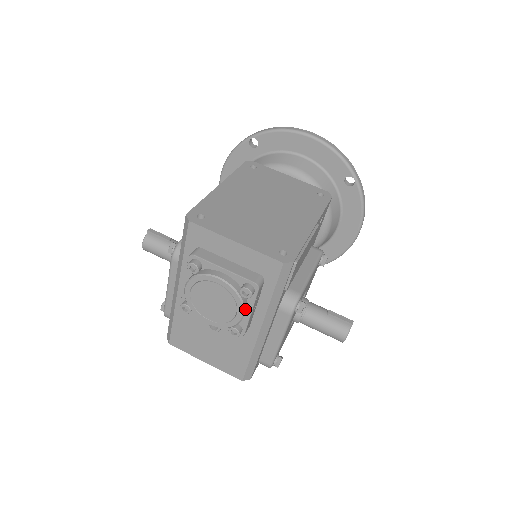
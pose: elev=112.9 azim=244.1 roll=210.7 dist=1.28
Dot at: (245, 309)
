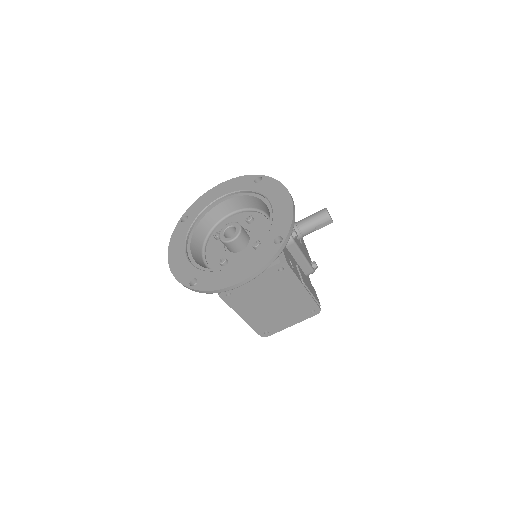
Dot at: occluded
